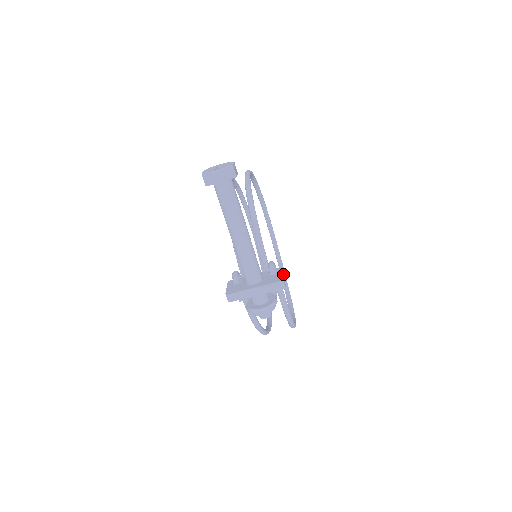
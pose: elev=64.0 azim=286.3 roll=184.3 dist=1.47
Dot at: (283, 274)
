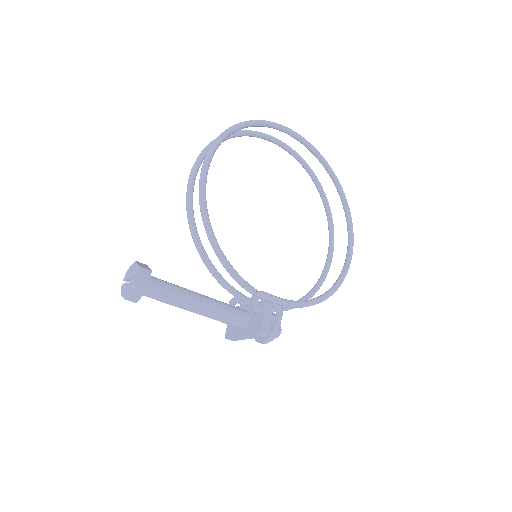
Dot at: (265, 314)
